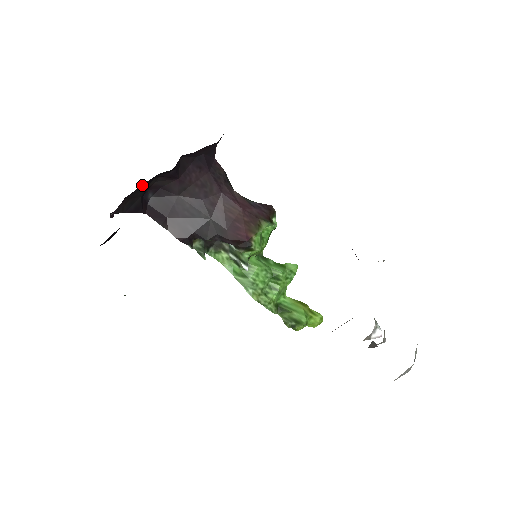
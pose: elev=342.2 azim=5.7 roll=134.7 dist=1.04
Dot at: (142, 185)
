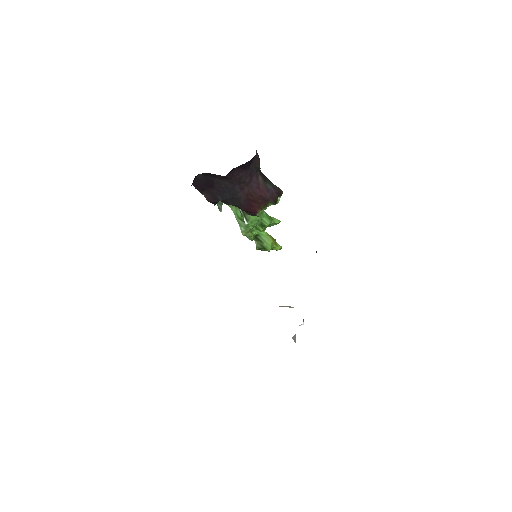
Dot at: occluded
